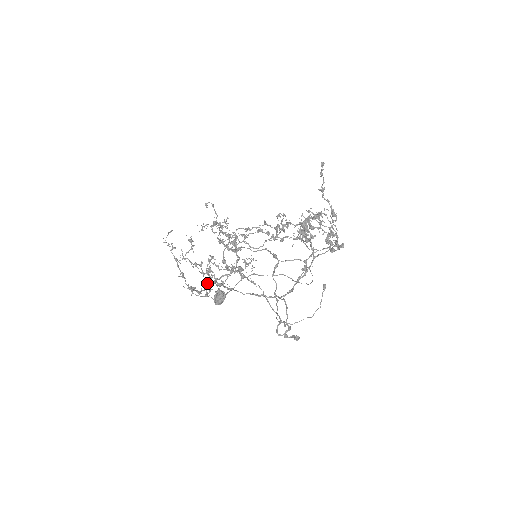
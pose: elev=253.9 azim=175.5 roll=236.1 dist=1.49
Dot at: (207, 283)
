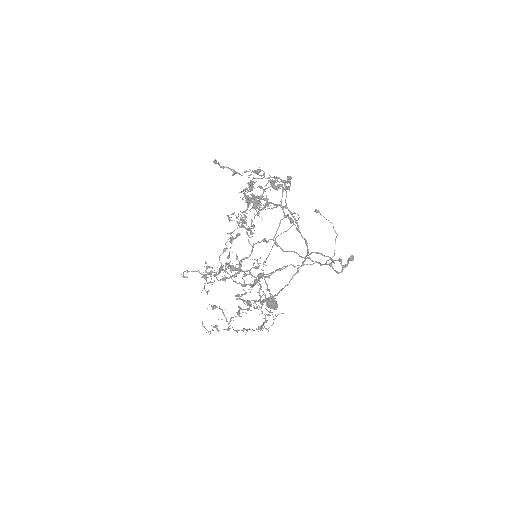
Dot at: occluded
